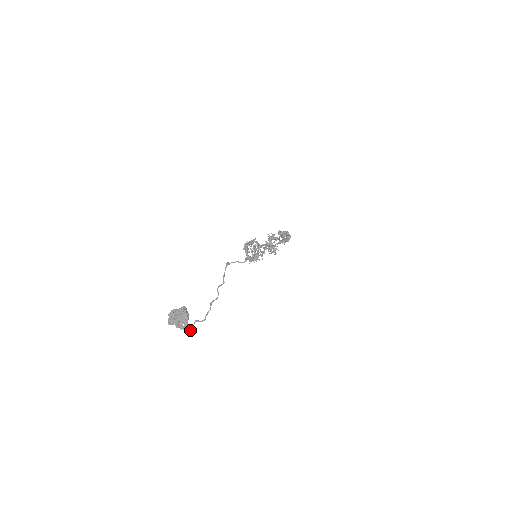
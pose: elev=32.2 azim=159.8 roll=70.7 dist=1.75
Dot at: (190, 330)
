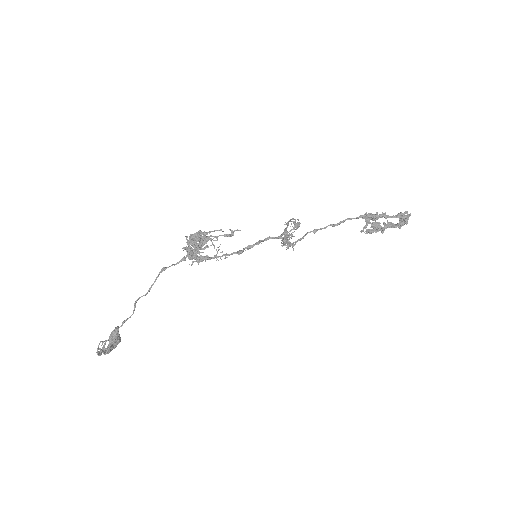
Dot at: occluded
